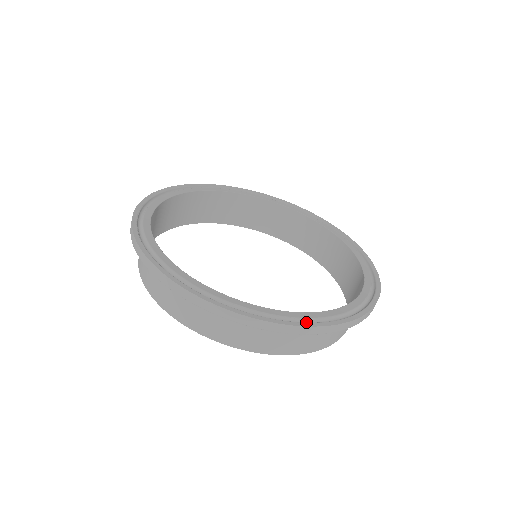
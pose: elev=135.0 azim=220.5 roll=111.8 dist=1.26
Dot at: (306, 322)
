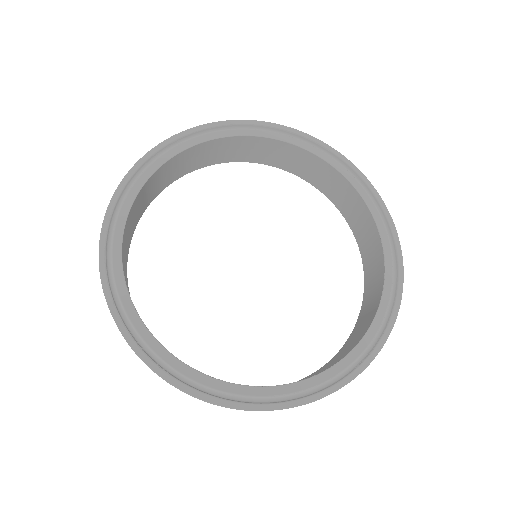
Dot at: (342, 374)
